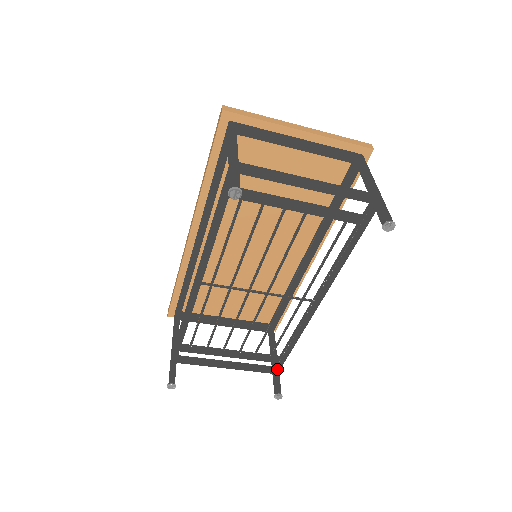
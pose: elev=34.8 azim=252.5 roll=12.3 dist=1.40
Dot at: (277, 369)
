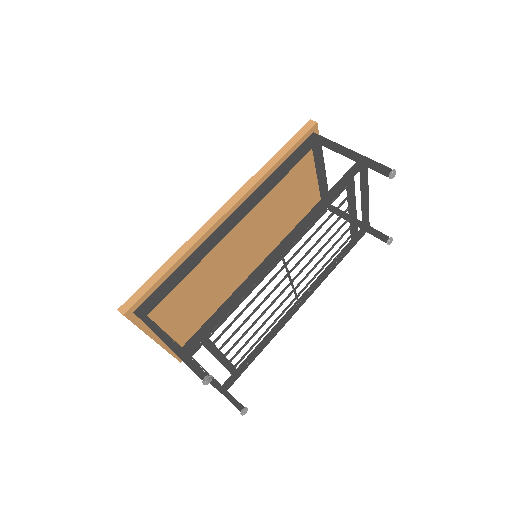
Dot at: (228, 387)
